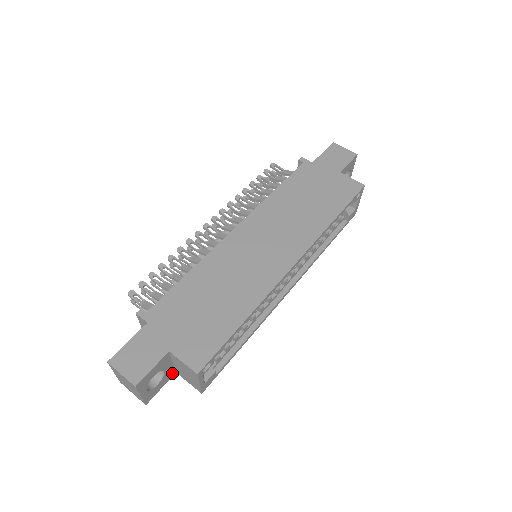
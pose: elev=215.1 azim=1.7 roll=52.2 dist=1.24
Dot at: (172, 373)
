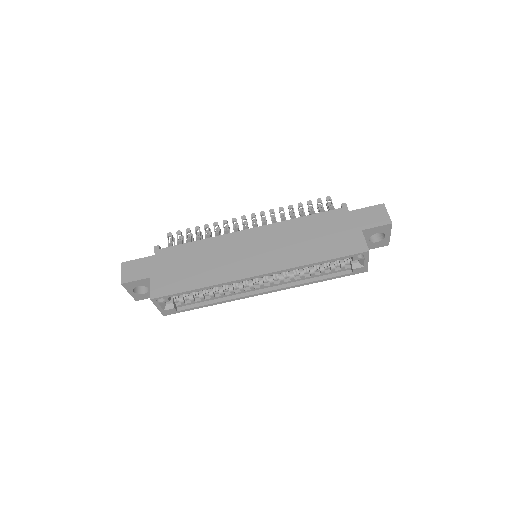
Dot at: occluded
